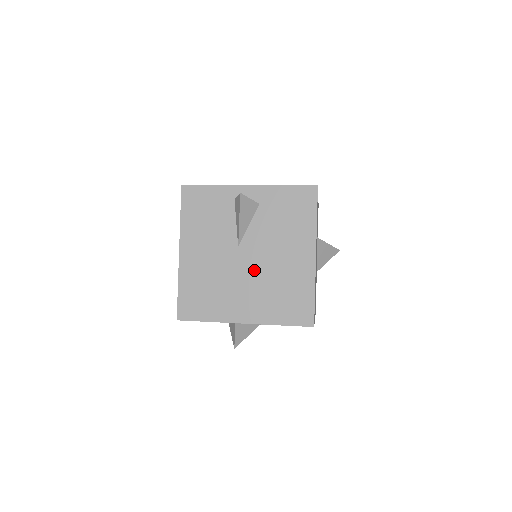
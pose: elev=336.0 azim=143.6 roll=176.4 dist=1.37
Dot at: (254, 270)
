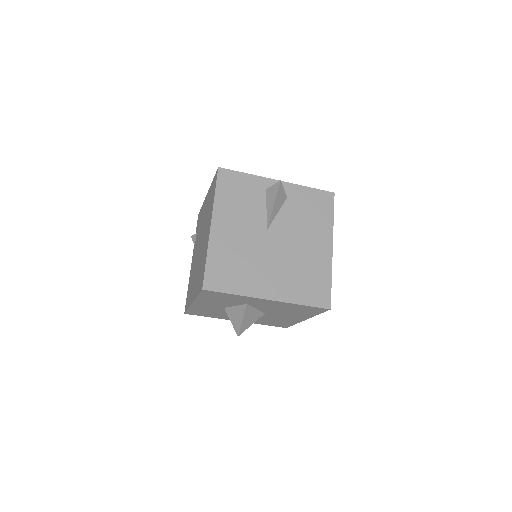
Dot at: (280, 252)
